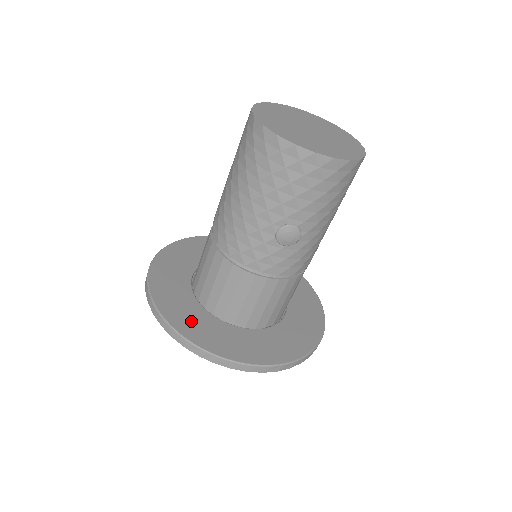
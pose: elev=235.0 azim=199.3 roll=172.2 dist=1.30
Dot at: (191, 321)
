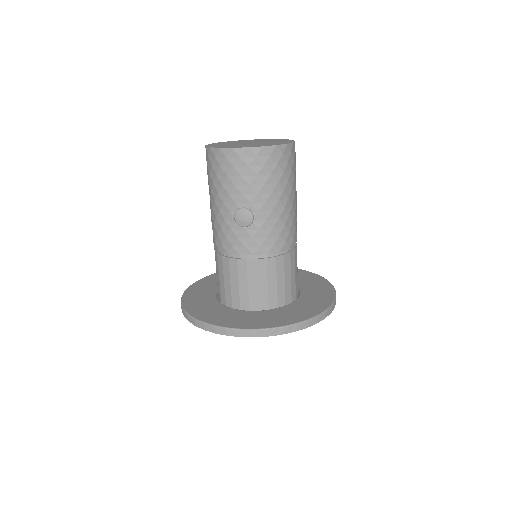
Dot at: (204, 309)
